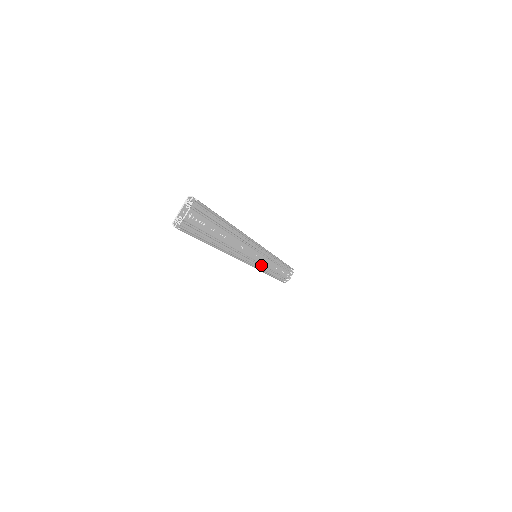
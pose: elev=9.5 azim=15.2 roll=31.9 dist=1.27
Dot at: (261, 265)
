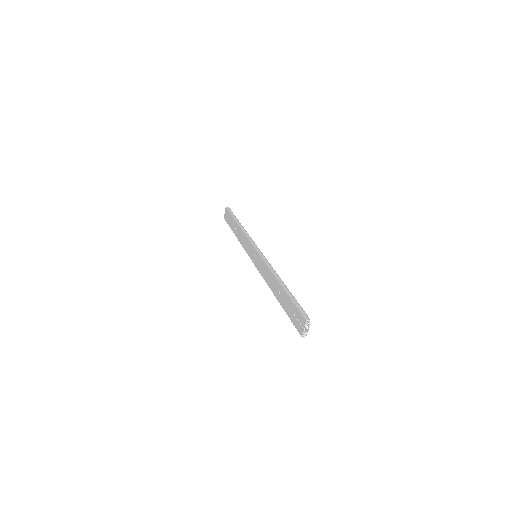
Dot at: (247, 249)
